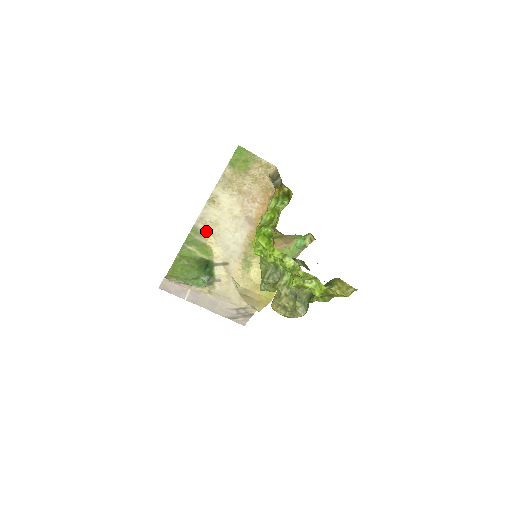
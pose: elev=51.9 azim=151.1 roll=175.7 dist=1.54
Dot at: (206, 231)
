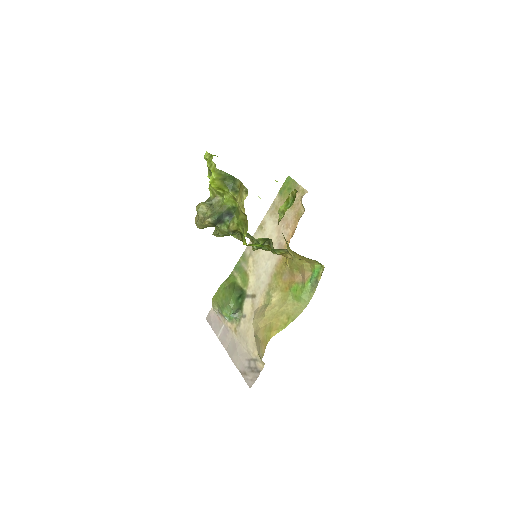
Dot at: (250, 258)
